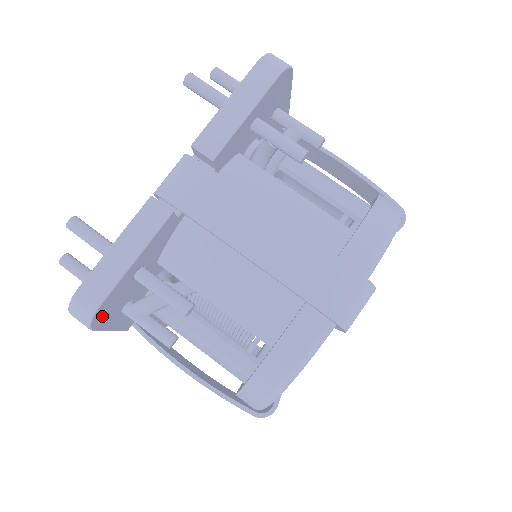
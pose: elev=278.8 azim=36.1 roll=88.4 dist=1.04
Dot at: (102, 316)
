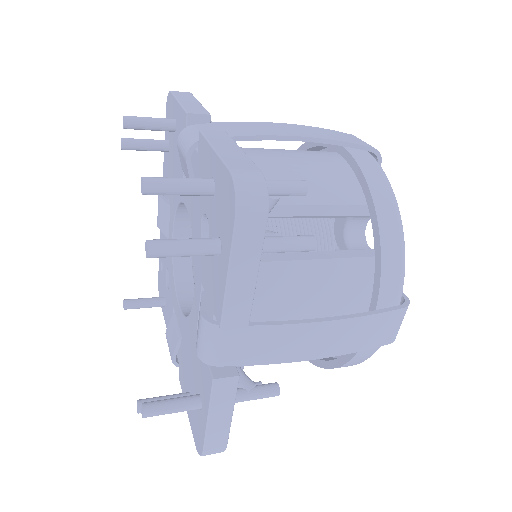
Dot at: occluded
